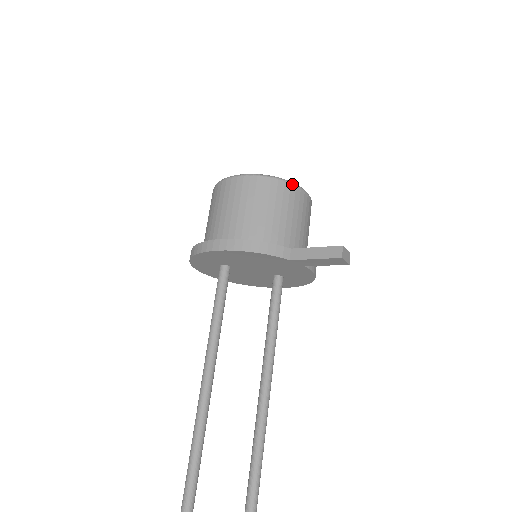
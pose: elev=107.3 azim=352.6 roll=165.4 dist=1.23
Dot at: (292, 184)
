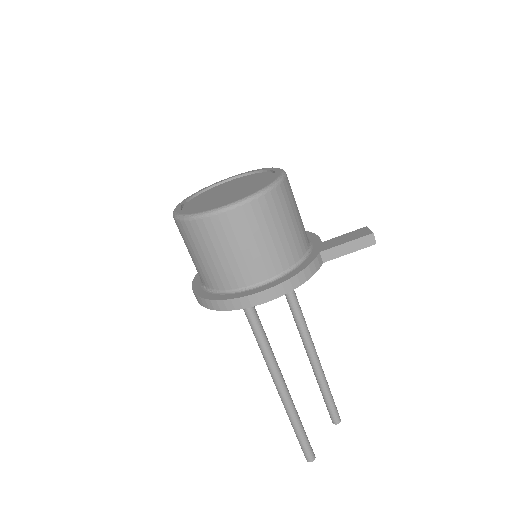
Dot at: (283, 180)
